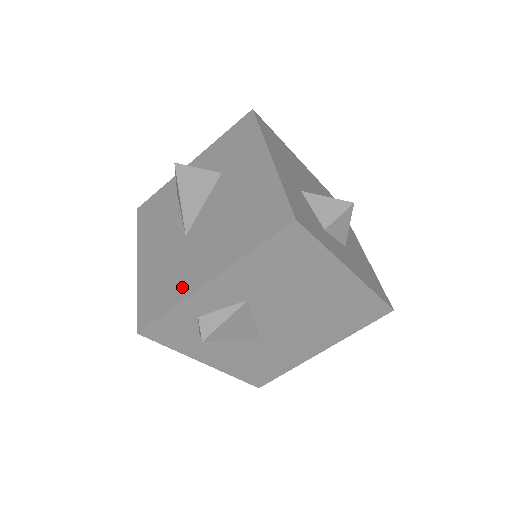
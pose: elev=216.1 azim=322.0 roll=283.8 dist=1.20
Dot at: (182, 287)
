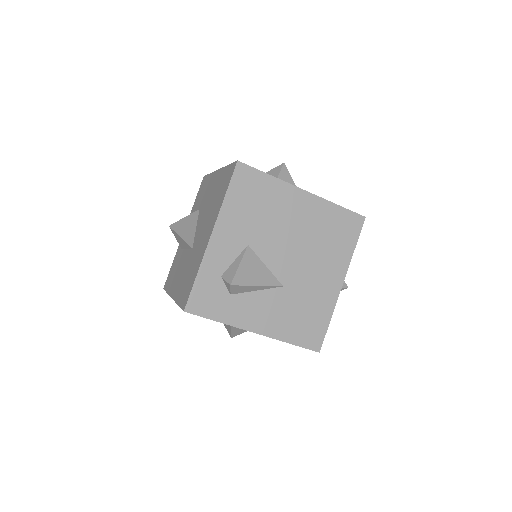
Dot at: (199, 260)
